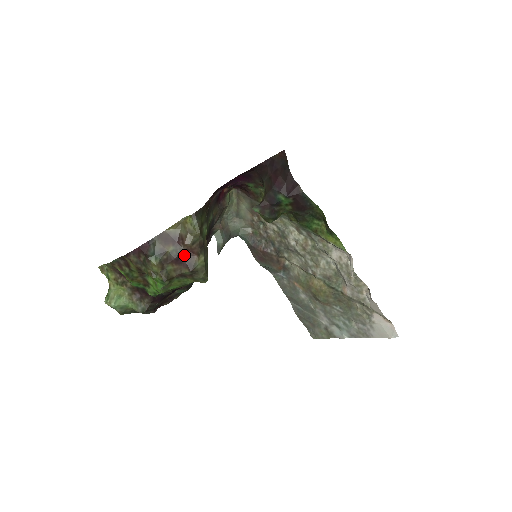
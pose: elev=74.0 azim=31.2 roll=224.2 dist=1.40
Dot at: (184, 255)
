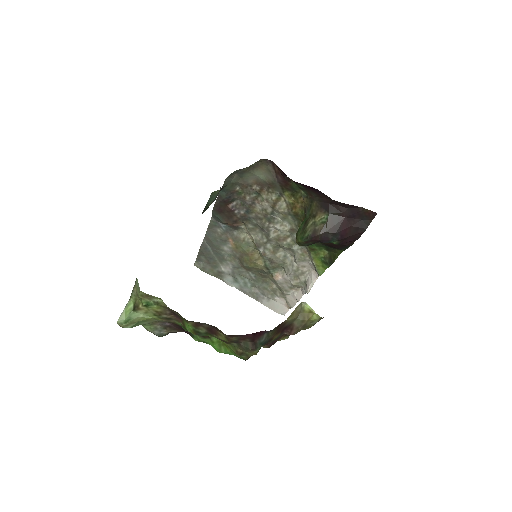
Dot at: (278, 338)
